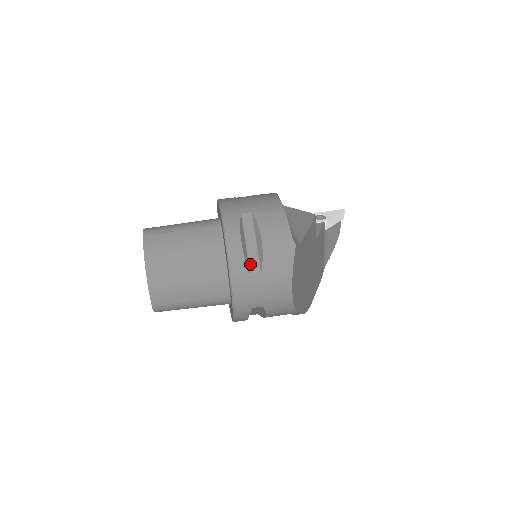
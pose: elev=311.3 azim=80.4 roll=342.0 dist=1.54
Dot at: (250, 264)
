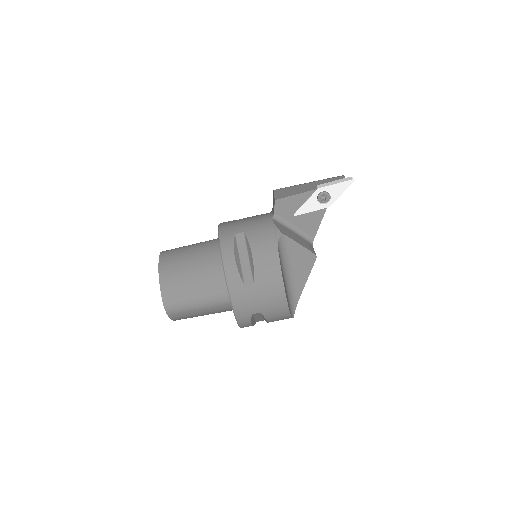
Dot at: occluded
